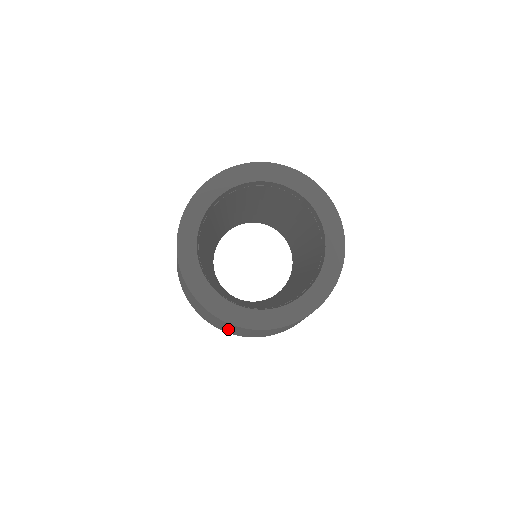
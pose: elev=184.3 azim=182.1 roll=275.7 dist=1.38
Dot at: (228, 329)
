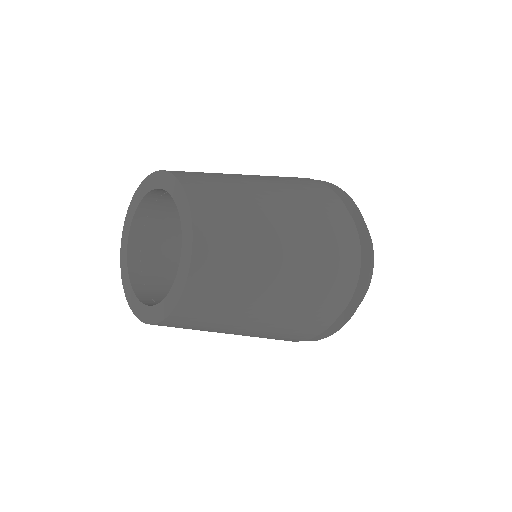
Dot at: occluded
